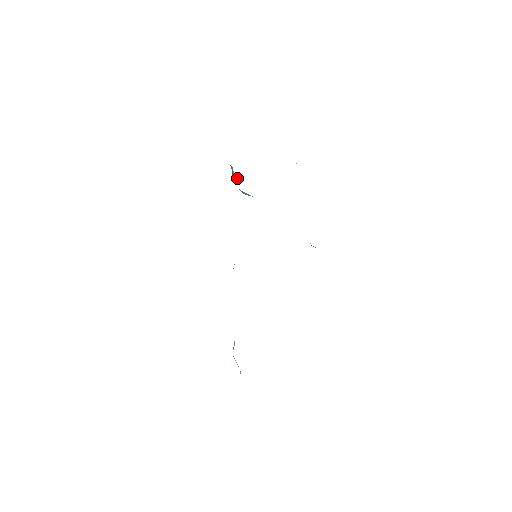
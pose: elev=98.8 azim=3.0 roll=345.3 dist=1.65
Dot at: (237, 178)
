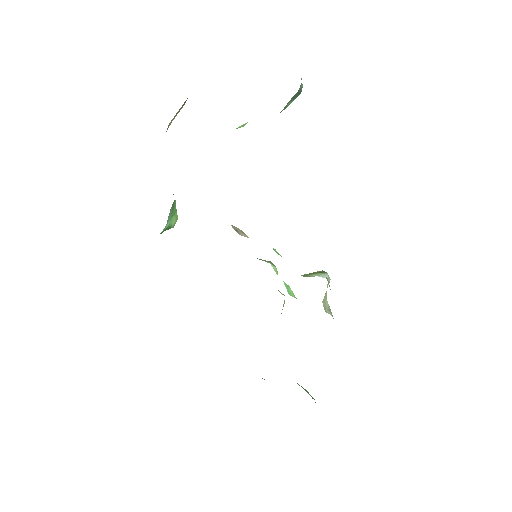
Dot at: (238, 127)
